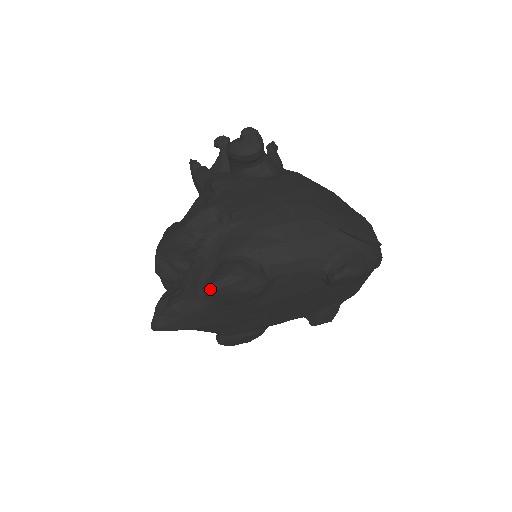
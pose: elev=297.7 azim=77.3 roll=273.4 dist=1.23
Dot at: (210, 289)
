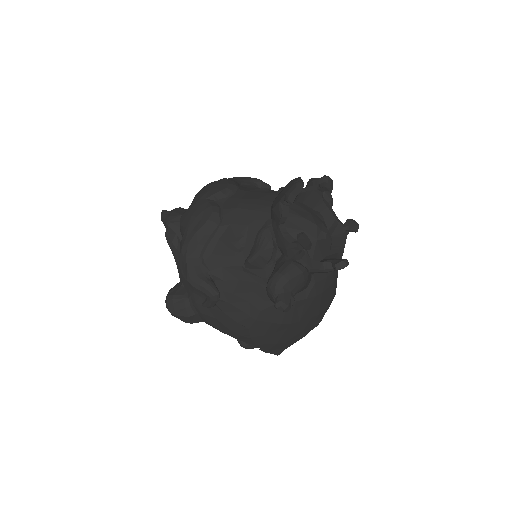
Dot at: (166, 306)
